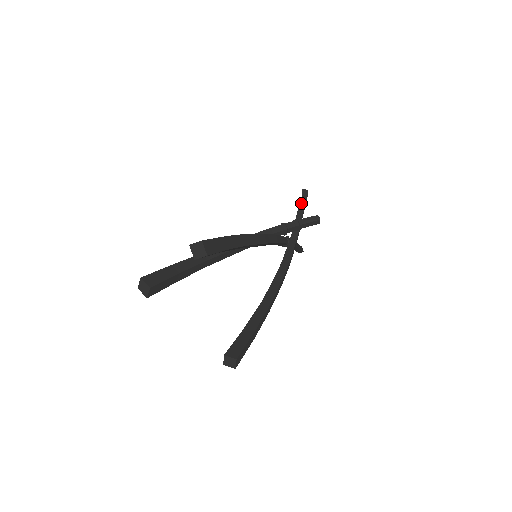
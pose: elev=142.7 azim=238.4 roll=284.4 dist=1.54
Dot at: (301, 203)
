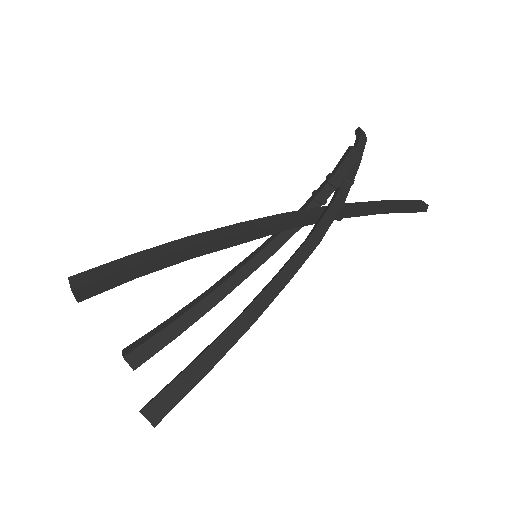
Dot at: occluded
